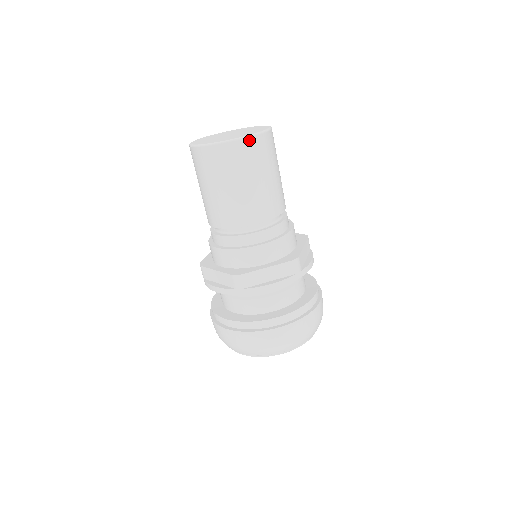
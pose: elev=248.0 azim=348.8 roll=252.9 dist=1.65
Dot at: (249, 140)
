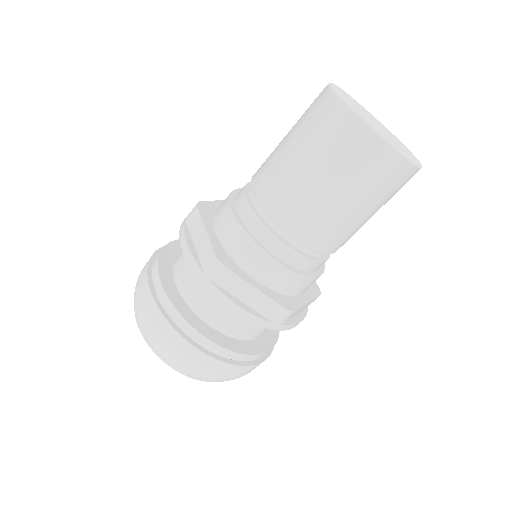
Dot at: occluded
